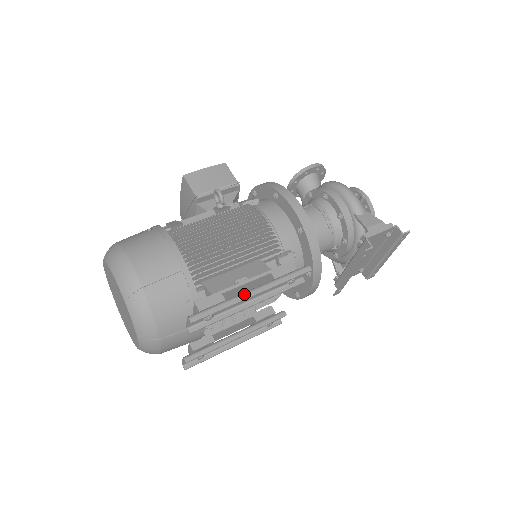
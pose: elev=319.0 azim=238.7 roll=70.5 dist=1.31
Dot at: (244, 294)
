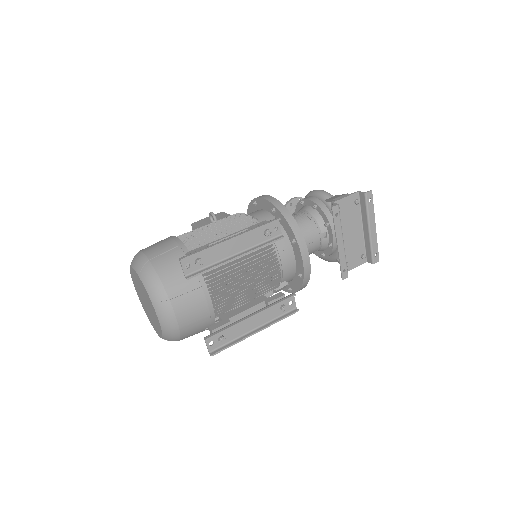
Dot at: (224, 239)
